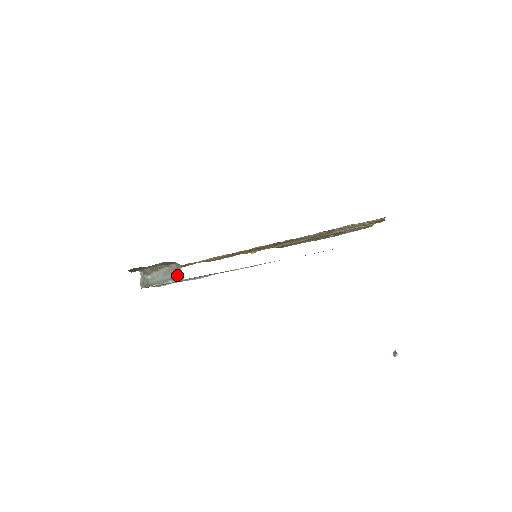
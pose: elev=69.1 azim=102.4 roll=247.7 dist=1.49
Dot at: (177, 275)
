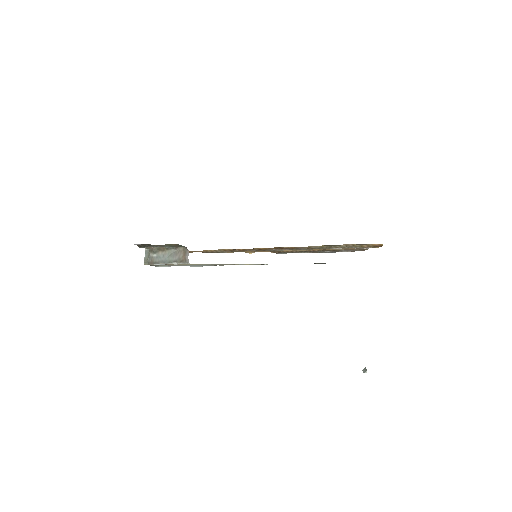
Dot at: (183, 258)
